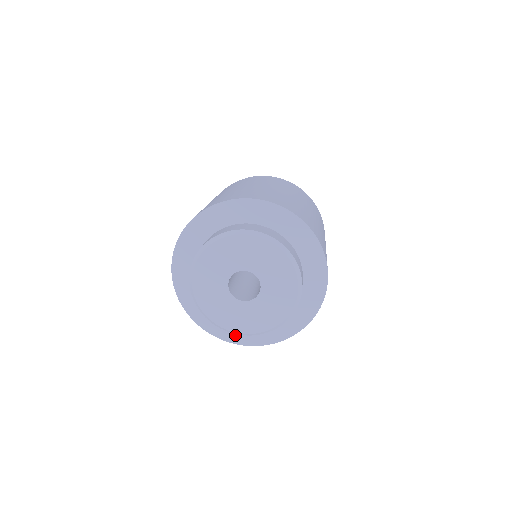
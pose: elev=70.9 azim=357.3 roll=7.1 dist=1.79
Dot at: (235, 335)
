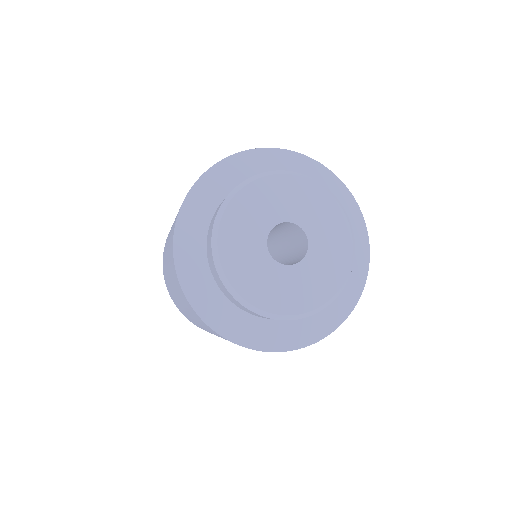
Dot at: (337, 310)
